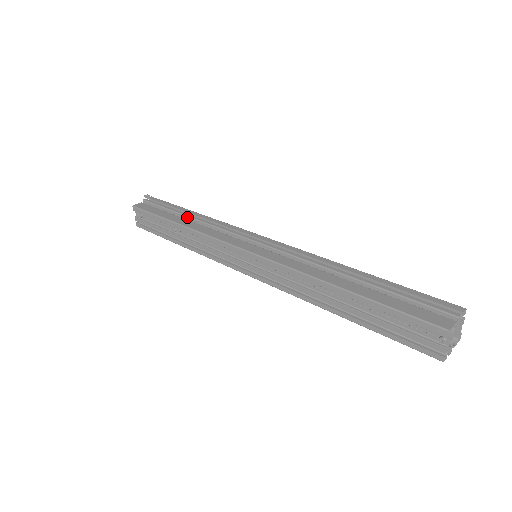
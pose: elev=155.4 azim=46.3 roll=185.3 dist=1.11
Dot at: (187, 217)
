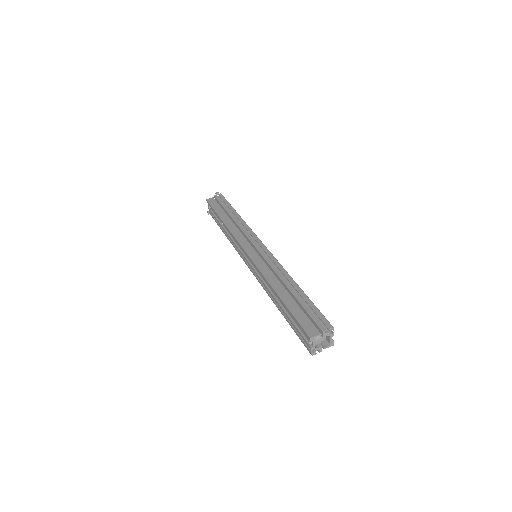
Dot at: (231, 217)
